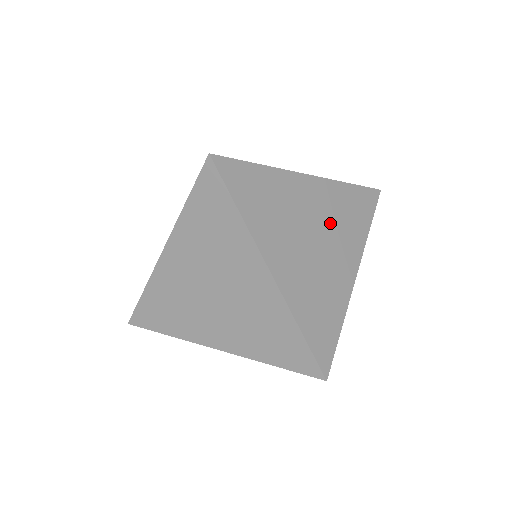
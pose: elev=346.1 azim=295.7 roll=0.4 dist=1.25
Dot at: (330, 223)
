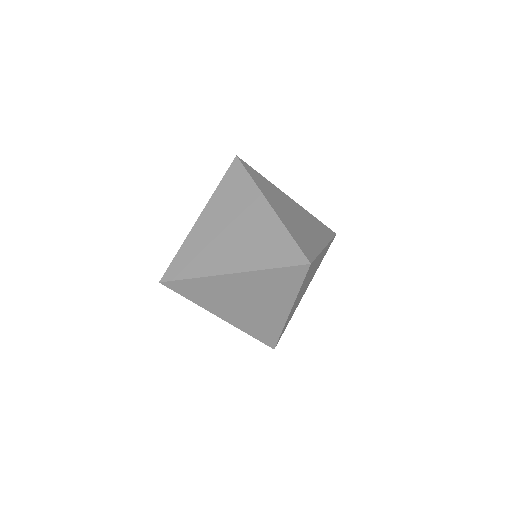
Dot at: (305, 219)
